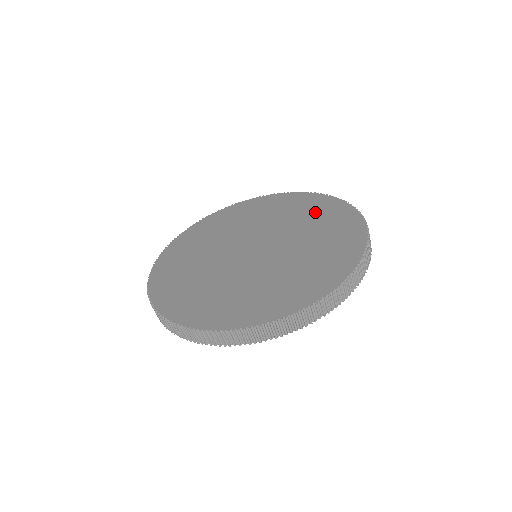
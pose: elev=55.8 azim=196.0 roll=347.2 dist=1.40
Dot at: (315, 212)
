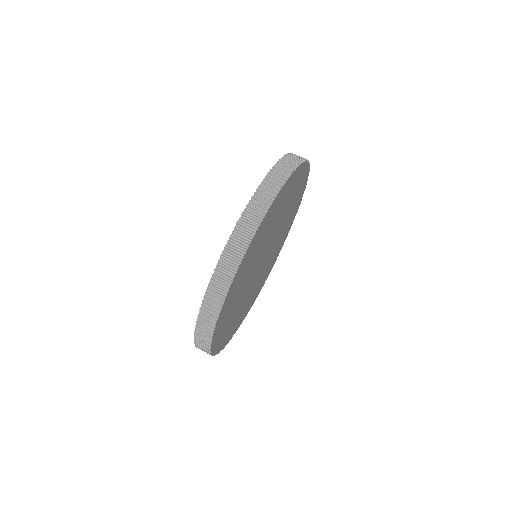
Dot at: occluded
